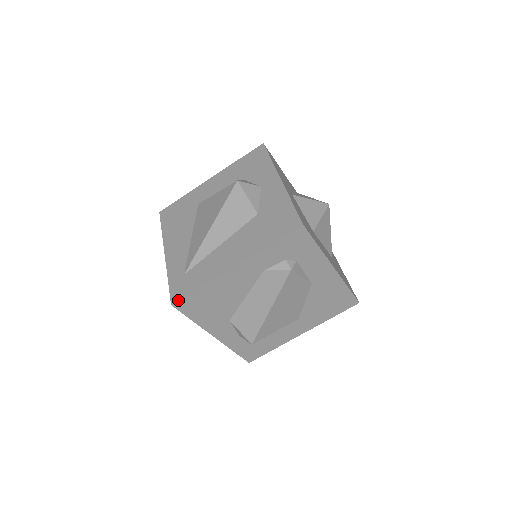
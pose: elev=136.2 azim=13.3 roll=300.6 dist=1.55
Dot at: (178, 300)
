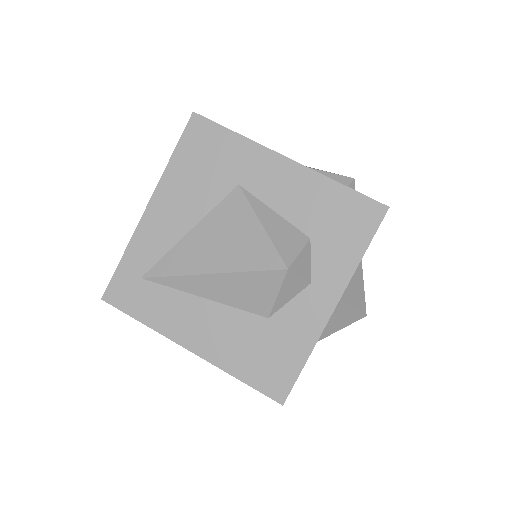
Dot at: occluded
